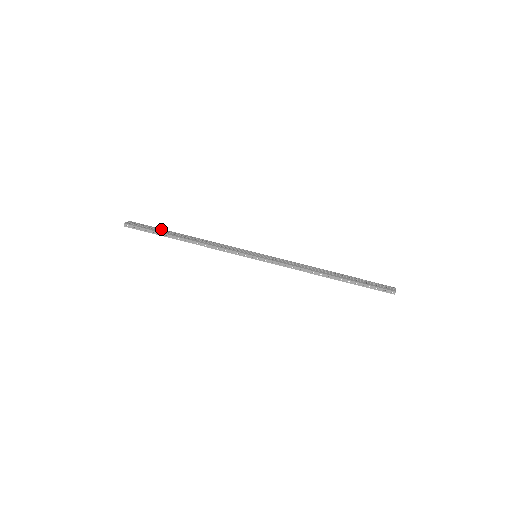
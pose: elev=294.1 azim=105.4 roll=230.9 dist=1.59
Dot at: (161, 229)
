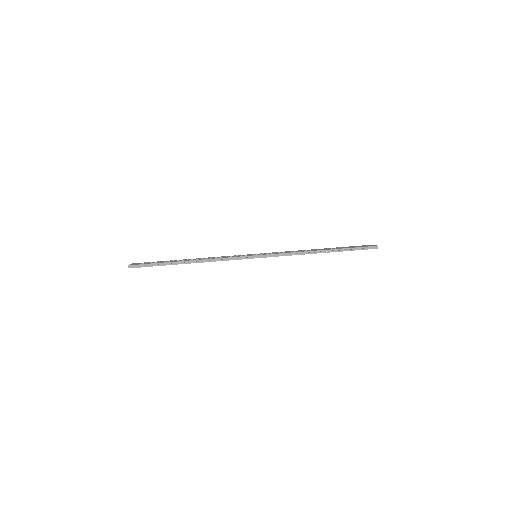
Dot at: (164, 261)
